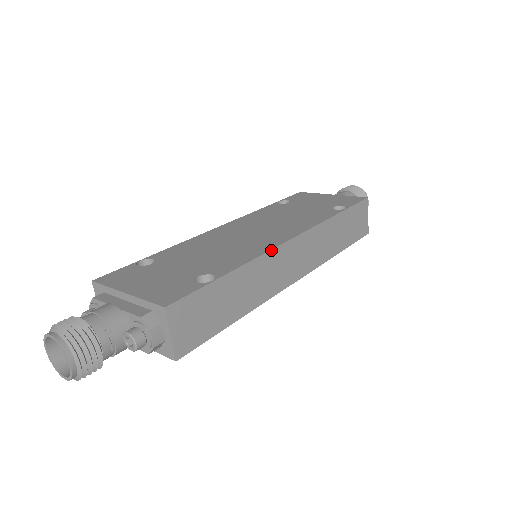
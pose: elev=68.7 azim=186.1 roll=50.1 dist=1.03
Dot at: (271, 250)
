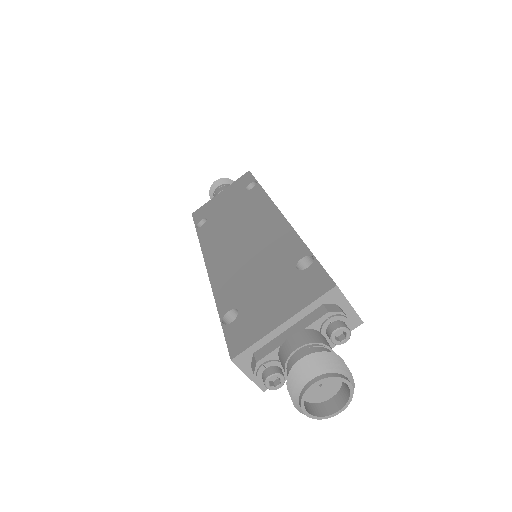
Dot at: (289, 223)
